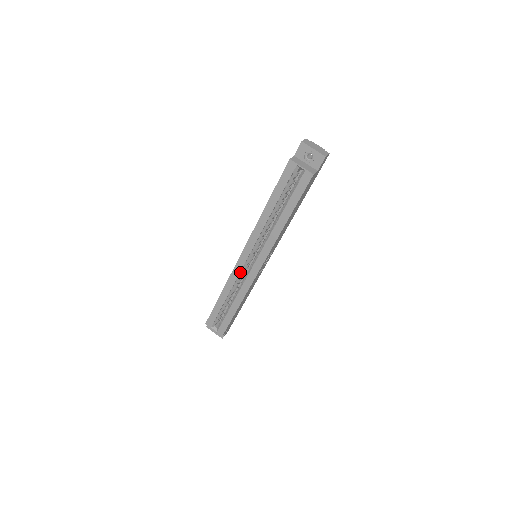
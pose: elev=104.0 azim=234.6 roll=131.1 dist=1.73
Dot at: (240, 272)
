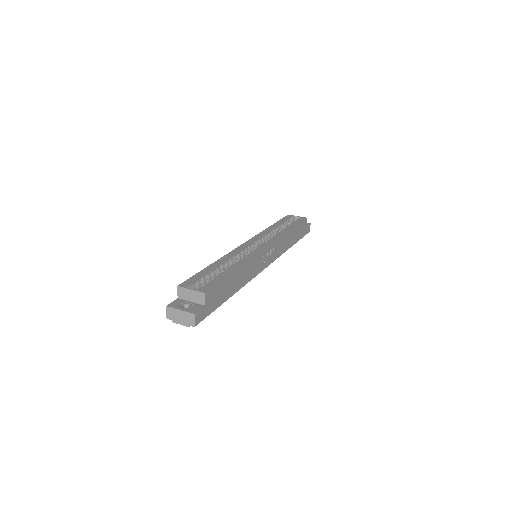
Dot at: (242, 252)
